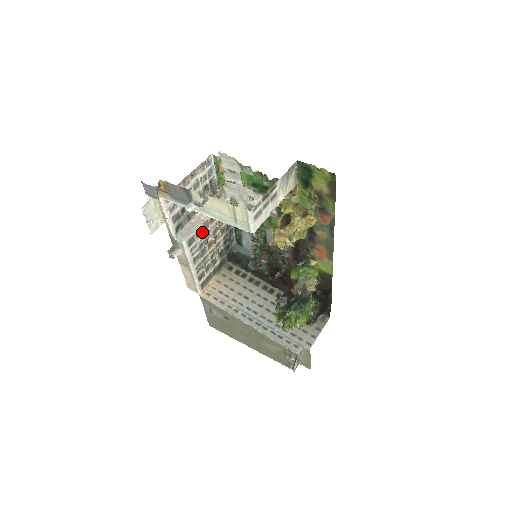
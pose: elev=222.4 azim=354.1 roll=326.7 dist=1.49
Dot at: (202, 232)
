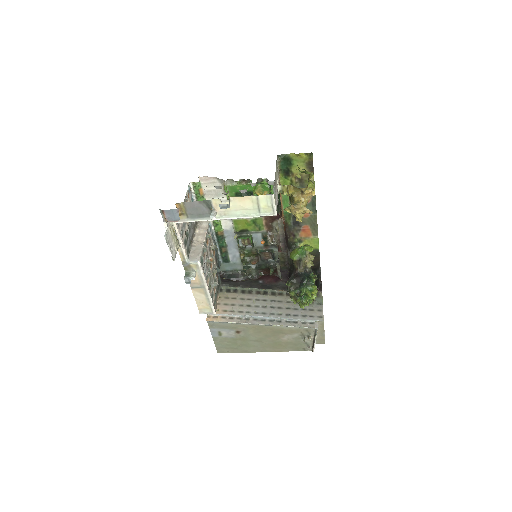
Dot at: (205, 252)
